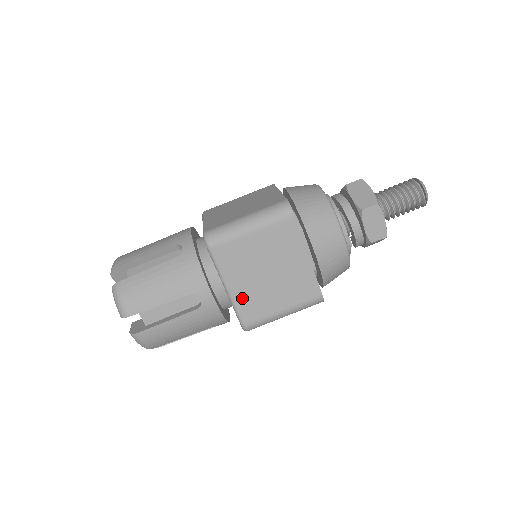
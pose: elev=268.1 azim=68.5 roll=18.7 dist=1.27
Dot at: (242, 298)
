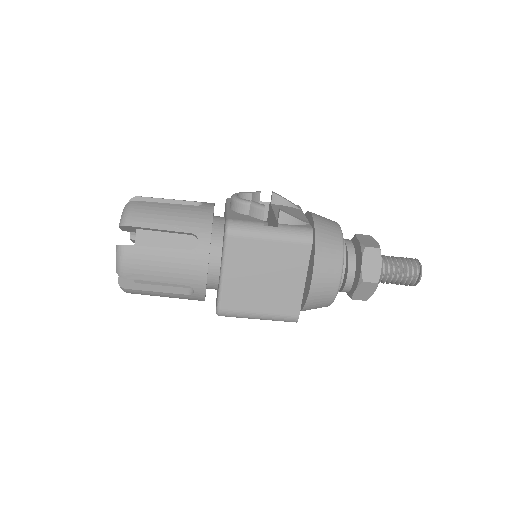
Dot at: occluded
